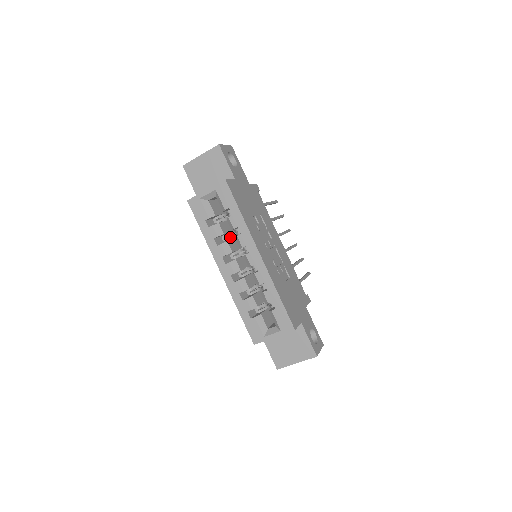
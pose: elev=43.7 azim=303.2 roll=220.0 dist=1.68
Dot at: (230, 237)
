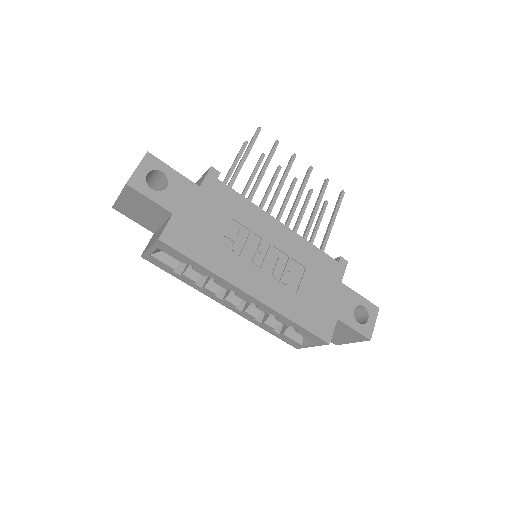
Dot at: occluded
